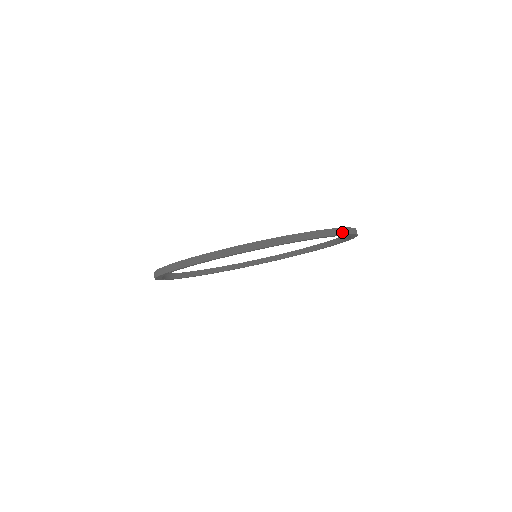
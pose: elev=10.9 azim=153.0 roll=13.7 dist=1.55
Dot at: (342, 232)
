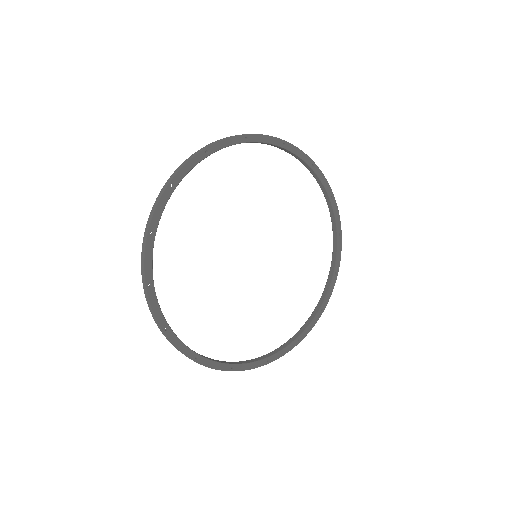
Dot at: (220, 140)
